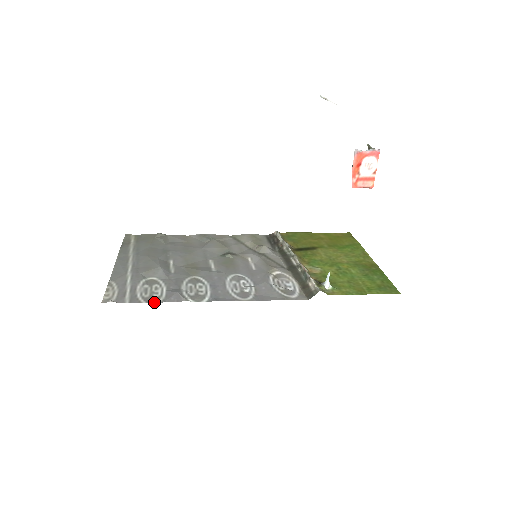
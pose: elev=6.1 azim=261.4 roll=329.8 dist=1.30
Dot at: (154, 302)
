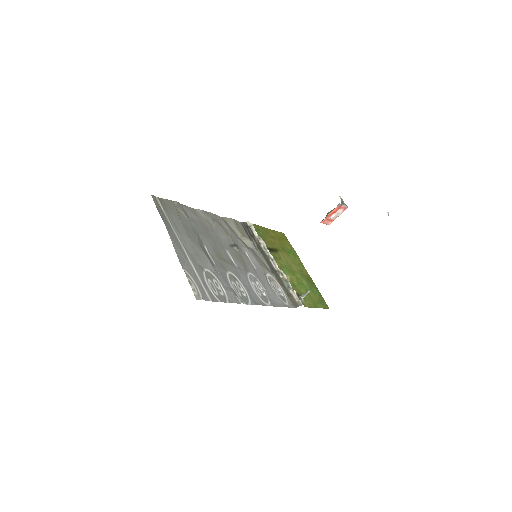
Dot at: (226, 302)
